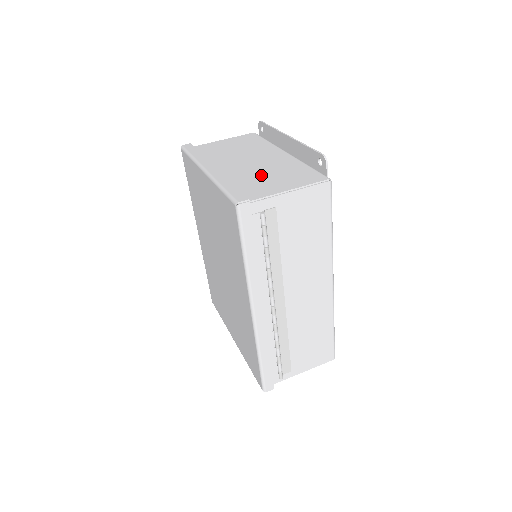
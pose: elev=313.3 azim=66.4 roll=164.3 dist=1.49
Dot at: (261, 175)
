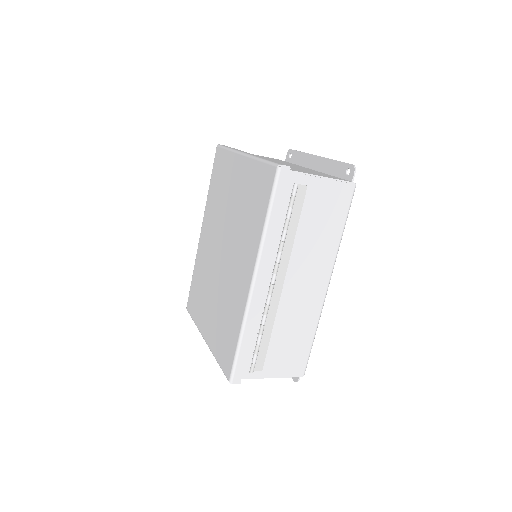
Dot at: occluded
